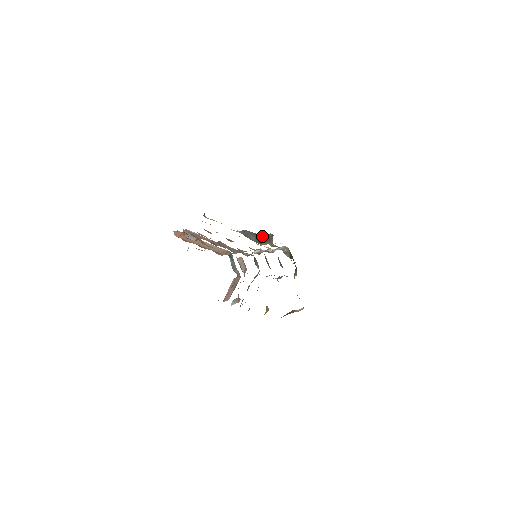
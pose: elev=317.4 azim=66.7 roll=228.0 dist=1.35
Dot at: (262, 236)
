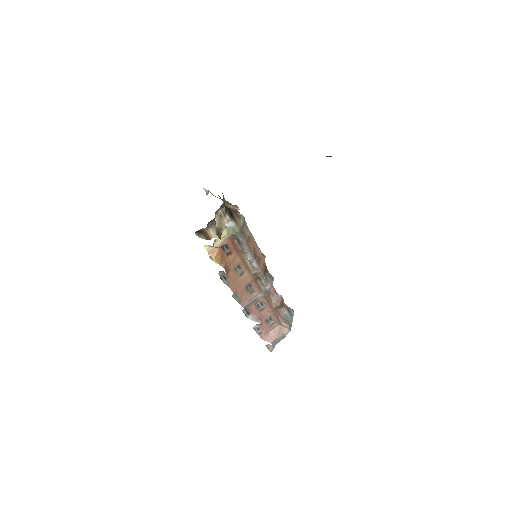
Dot at: (226, 201)
